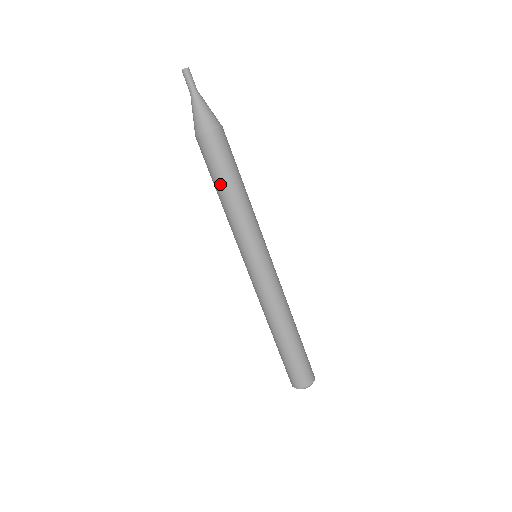
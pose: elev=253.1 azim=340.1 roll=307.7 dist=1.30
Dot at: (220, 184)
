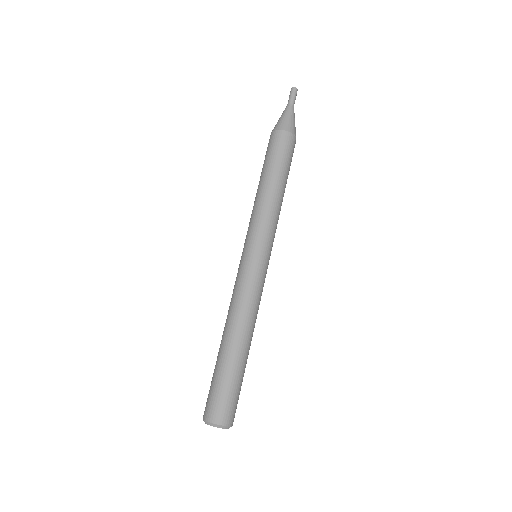
Dot at: (280, 175)
